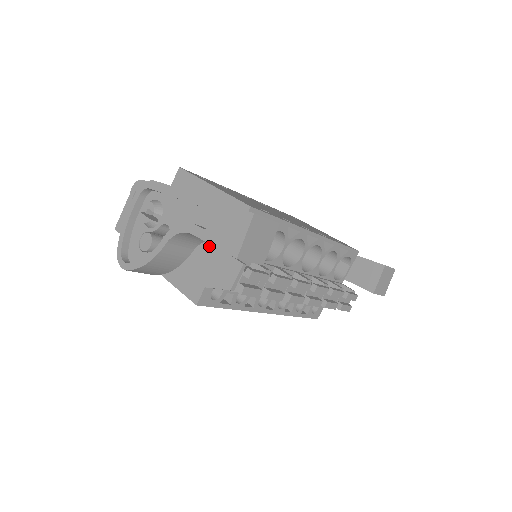
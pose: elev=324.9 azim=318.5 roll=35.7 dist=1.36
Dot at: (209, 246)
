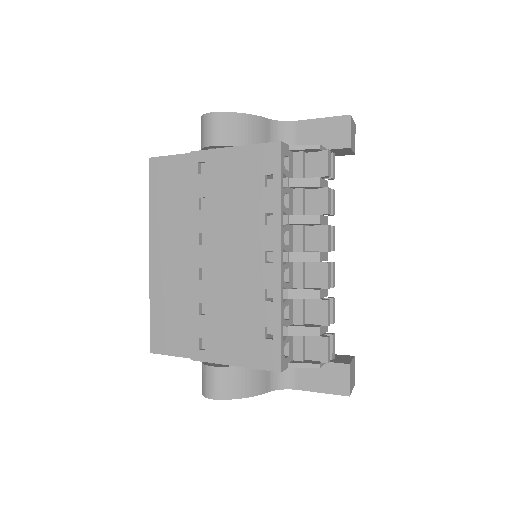
Dot at: occluded
